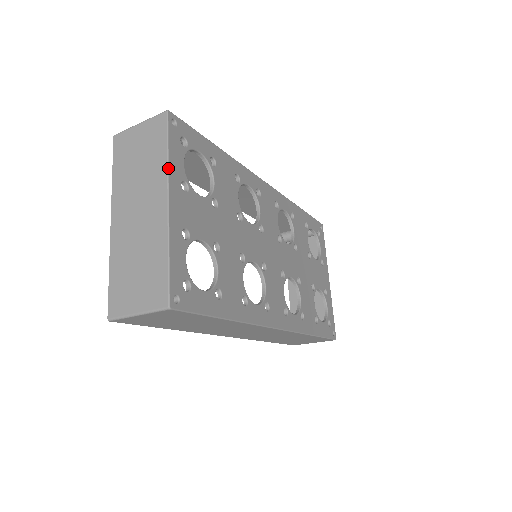
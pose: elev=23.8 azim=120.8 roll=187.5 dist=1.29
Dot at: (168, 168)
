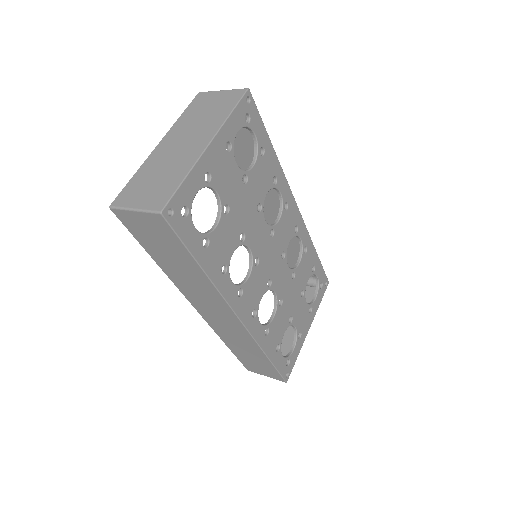
Dot at: (224, 123)
